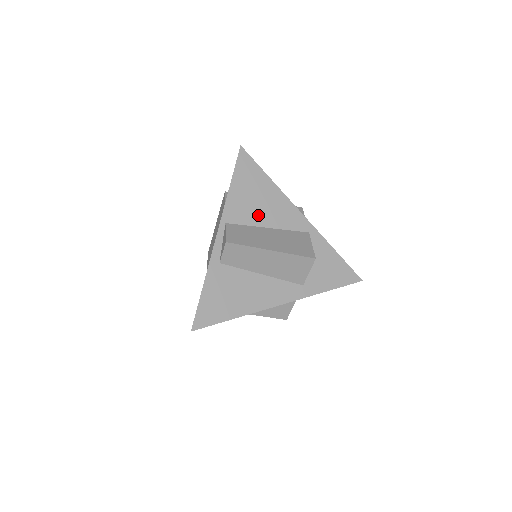
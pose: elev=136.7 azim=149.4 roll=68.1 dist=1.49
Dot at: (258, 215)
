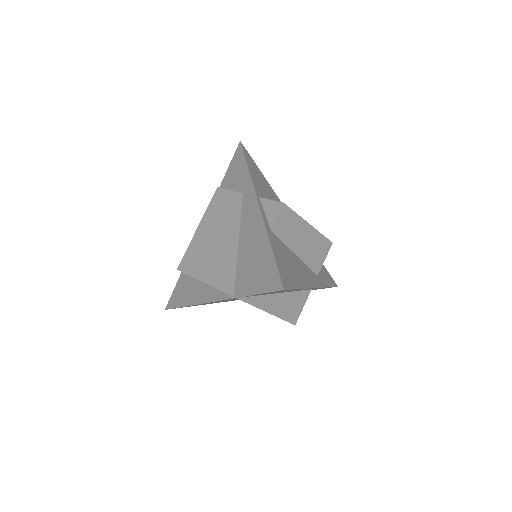
Dot at: occluded
